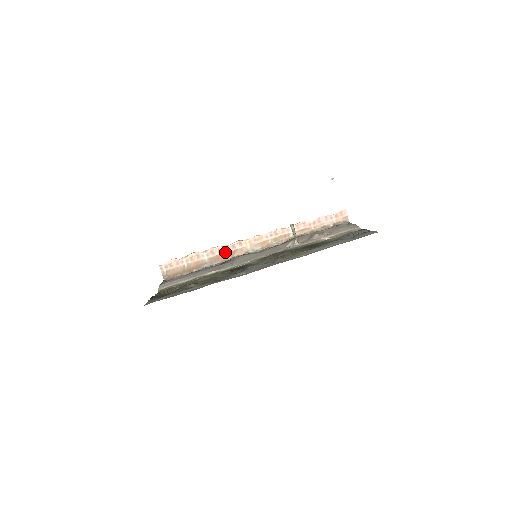
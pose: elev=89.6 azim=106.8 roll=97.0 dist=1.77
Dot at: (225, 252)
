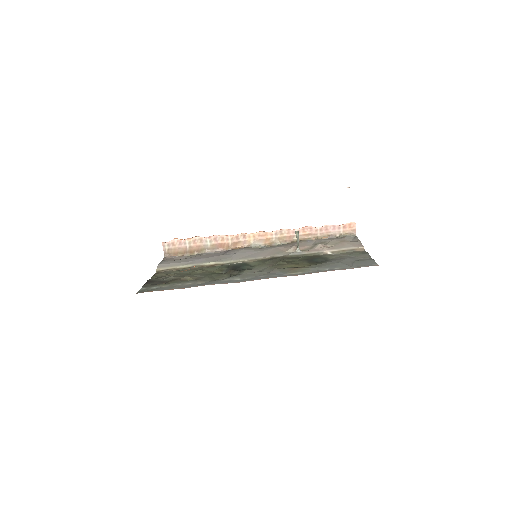
Dot at: (228, 242)
